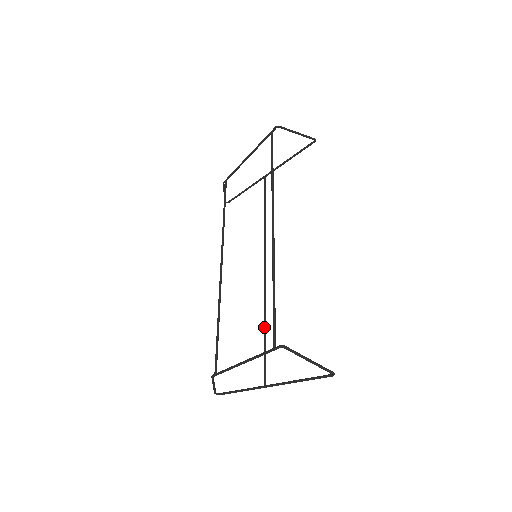
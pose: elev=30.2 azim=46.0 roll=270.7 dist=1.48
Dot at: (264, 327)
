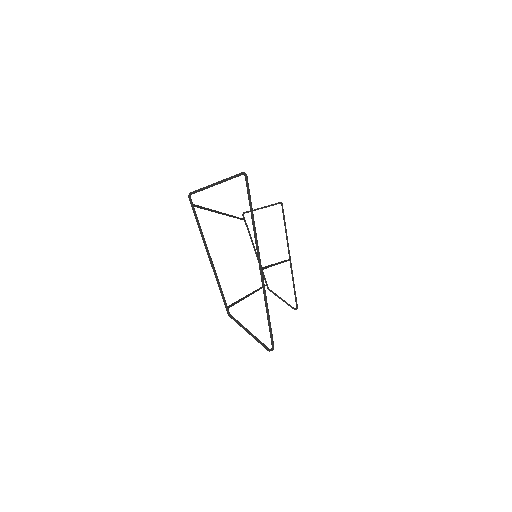
Dot at: occluded
